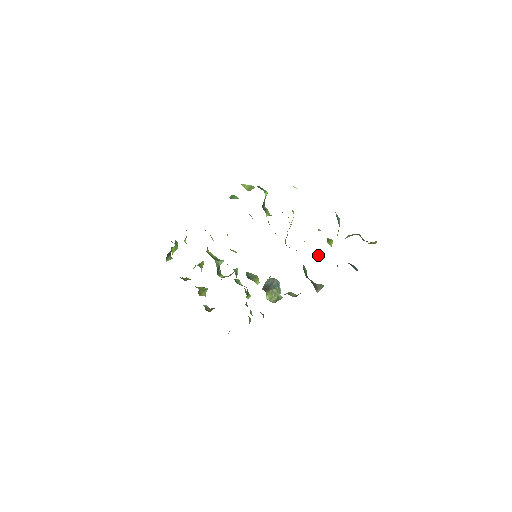
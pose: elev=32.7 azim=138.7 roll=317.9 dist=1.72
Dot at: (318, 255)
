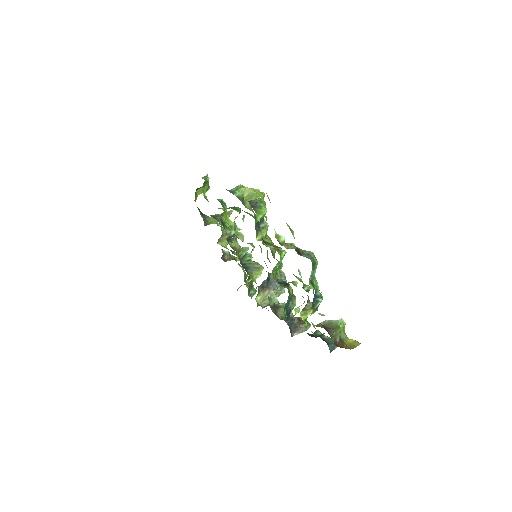
Dot at: (296, 311)
